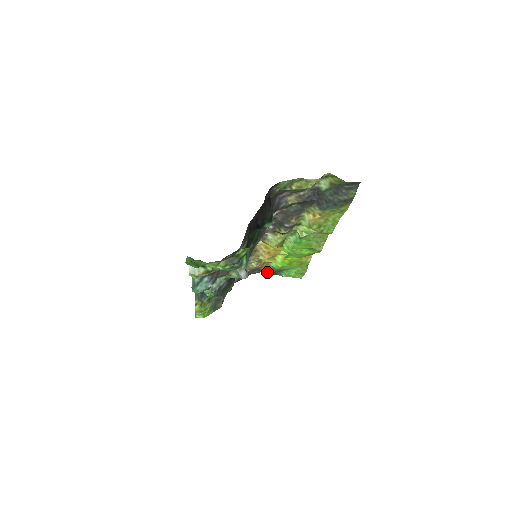
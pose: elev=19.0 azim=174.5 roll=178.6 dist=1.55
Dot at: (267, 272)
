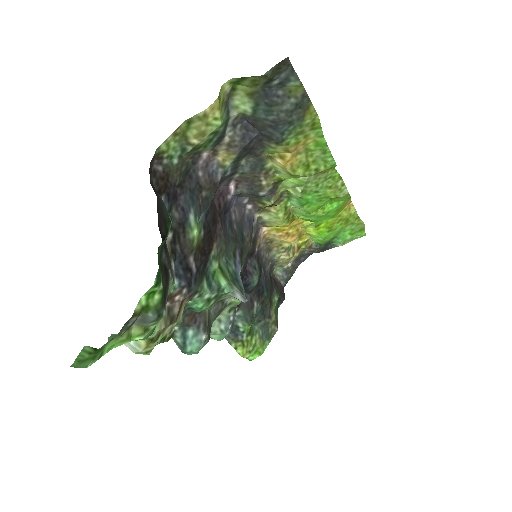
Dot at: (317, 252)
